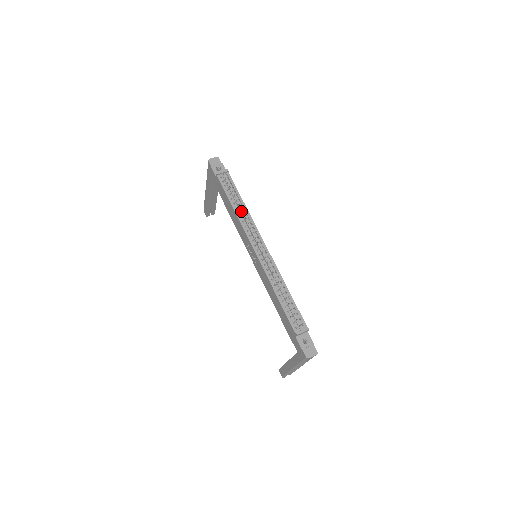
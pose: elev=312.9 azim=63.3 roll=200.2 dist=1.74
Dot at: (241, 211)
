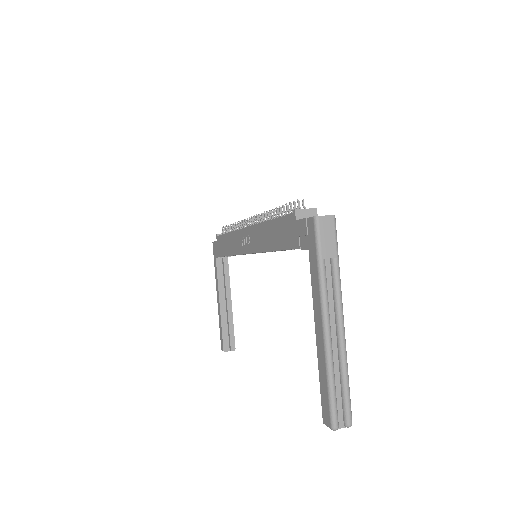
Dot at: occluded
